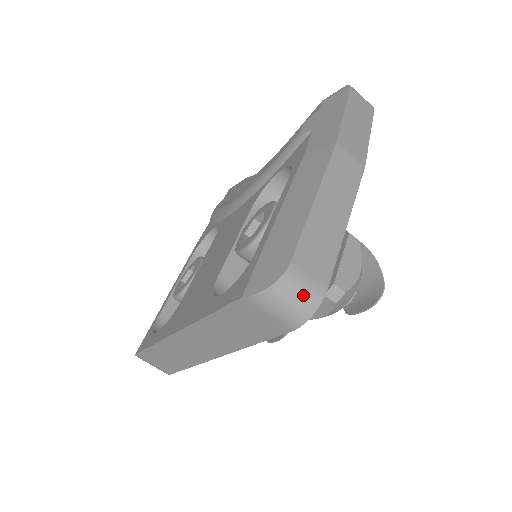
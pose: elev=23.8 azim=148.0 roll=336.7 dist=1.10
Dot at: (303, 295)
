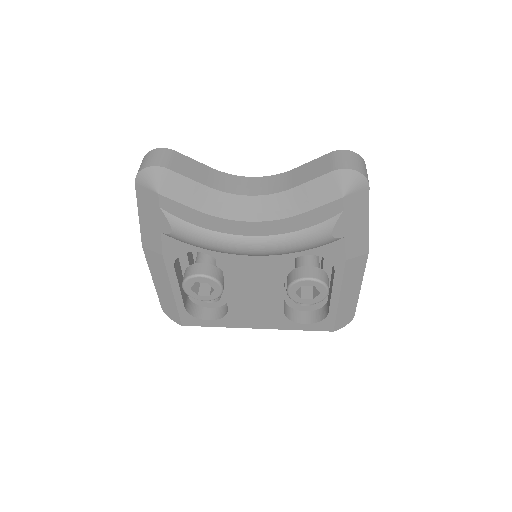
Dot at: occluded
